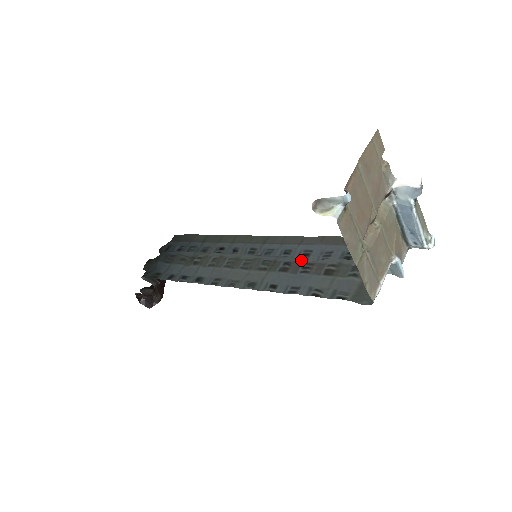
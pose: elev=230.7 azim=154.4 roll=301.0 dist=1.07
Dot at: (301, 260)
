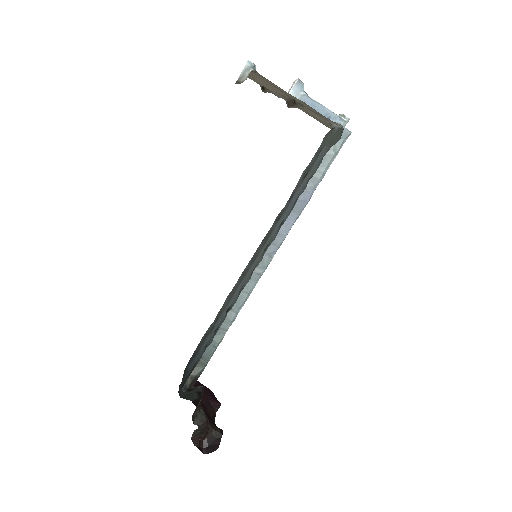
Dot at: occluded
